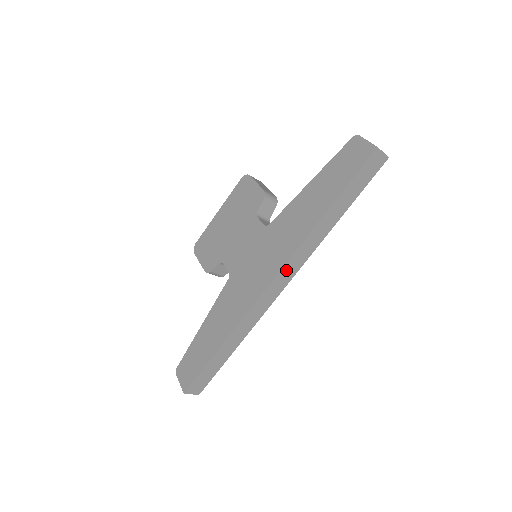
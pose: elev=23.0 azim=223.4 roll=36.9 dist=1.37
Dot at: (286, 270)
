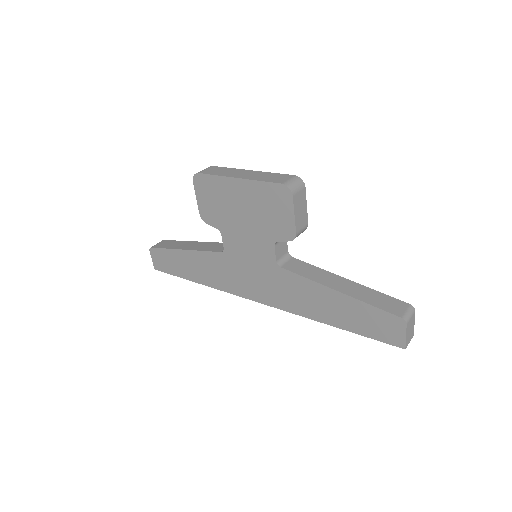
Dot at: occluded
